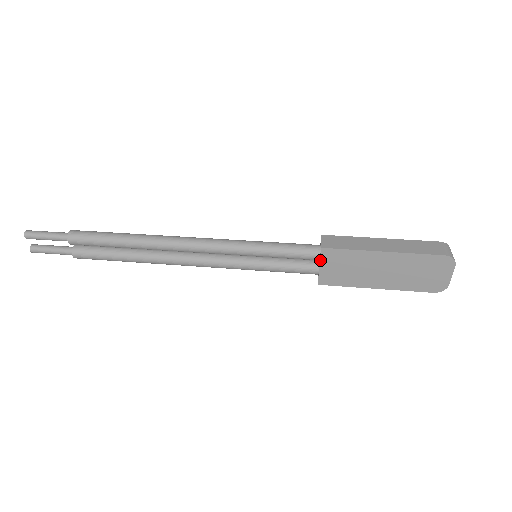
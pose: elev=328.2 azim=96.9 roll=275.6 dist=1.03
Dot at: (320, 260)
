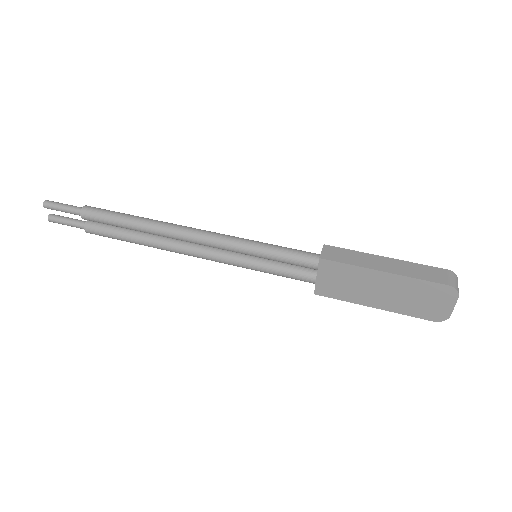
Dot at: (317, 270)
